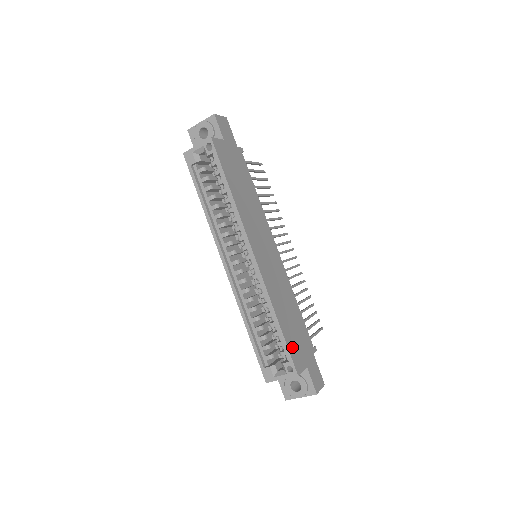
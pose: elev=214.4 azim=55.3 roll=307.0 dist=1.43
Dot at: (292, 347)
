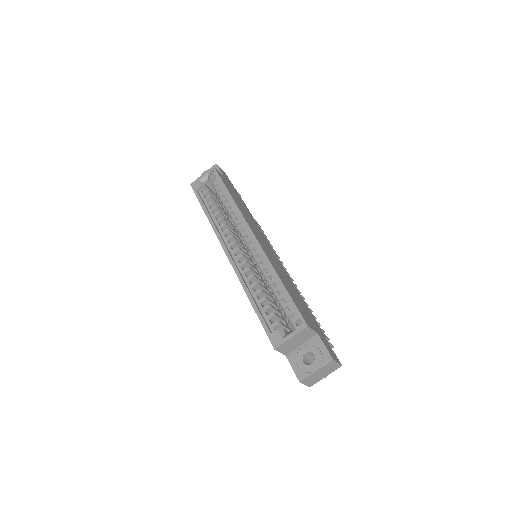
Dot at: (298, 307)
